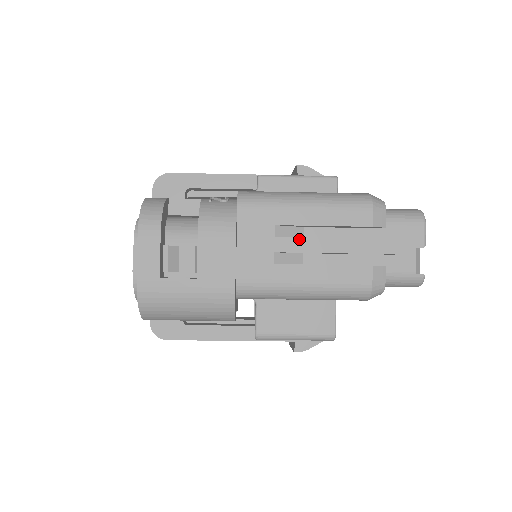
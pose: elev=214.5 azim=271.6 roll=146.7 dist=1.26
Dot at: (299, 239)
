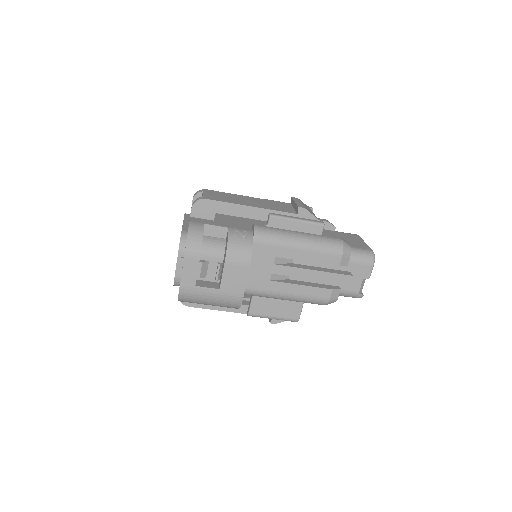
Dot at: (290, 268)
